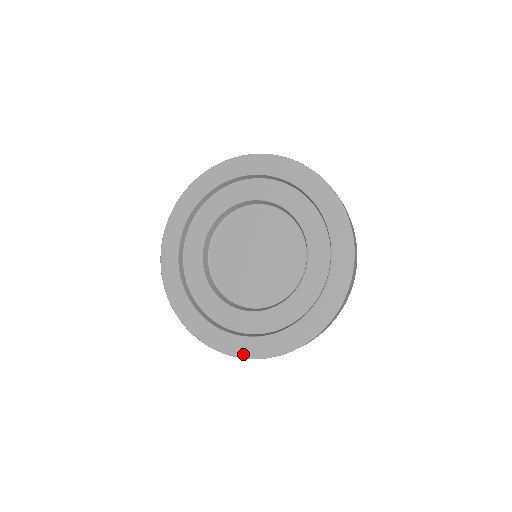
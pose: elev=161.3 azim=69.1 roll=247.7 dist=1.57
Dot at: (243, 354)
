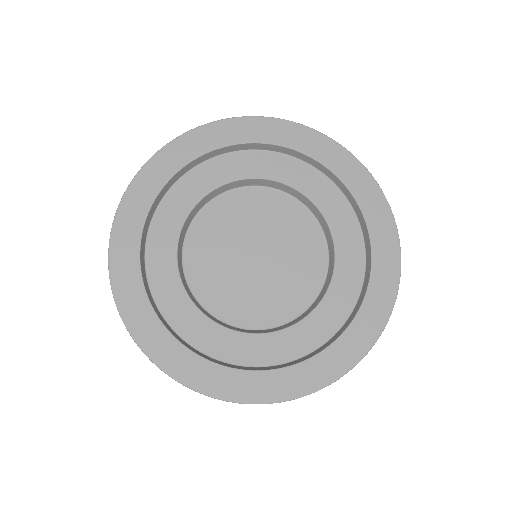
Dot at: (274, 397)
